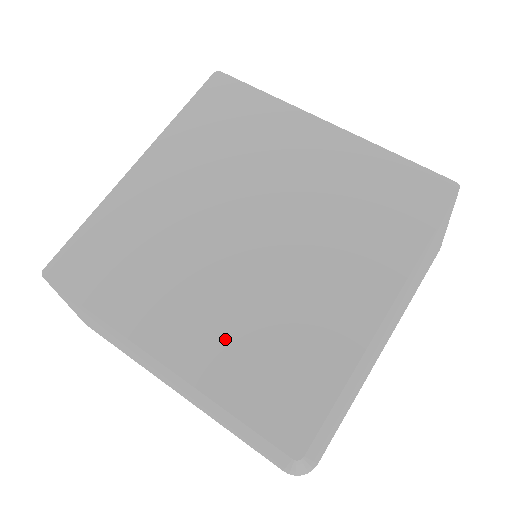
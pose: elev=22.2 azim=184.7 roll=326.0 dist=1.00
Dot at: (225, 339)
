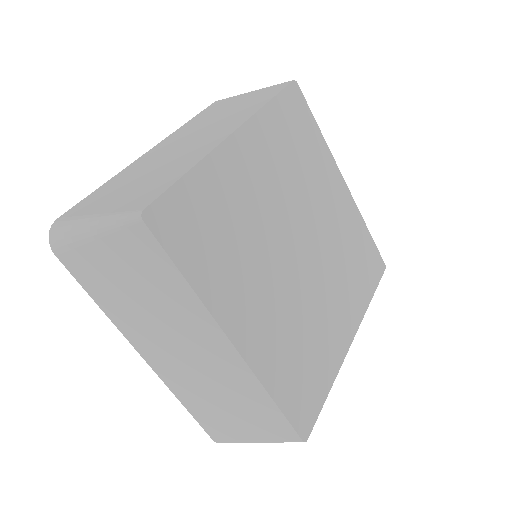
Dot at: (278, 339)
